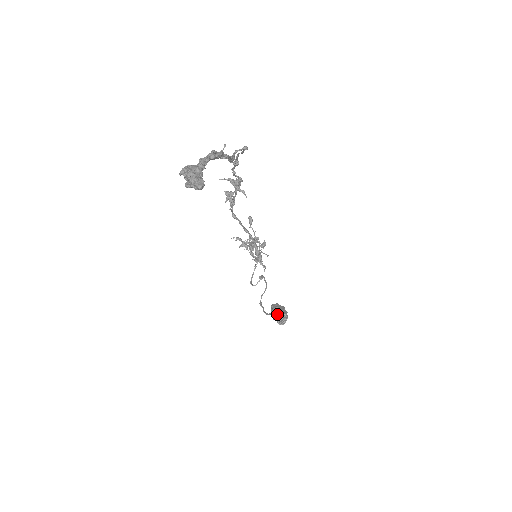
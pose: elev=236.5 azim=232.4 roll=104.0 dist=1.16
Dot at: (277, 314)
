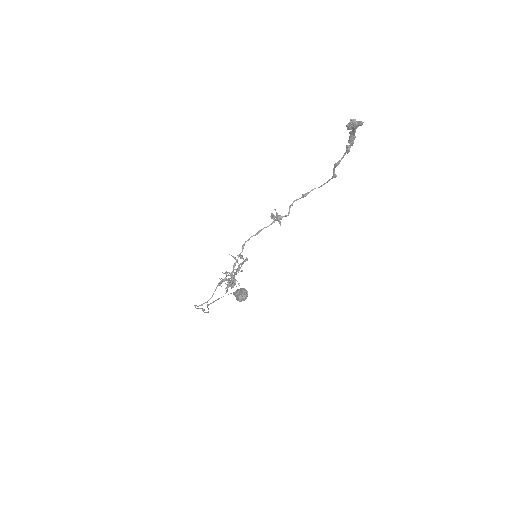
Dot at: (244, 289)
